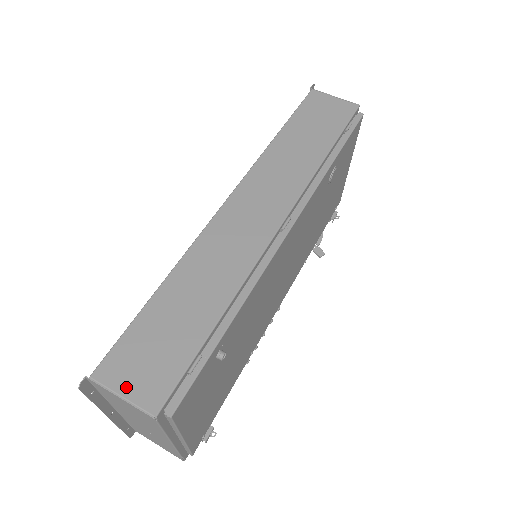
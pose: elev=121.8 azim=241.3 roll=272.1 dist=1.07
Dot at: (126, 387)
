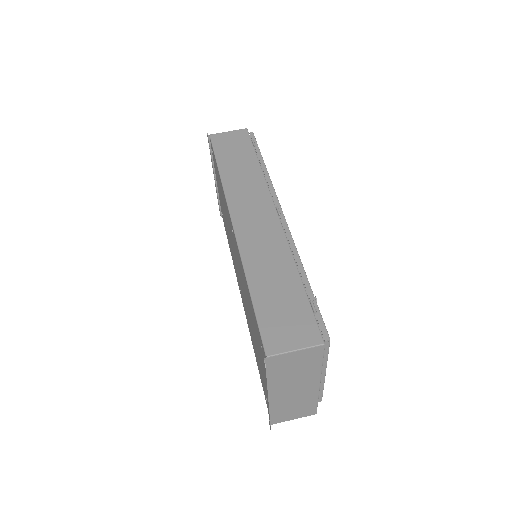
Dot at: (292, 344)
